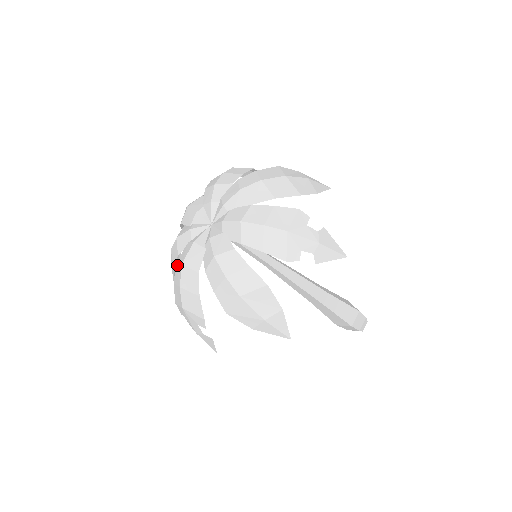
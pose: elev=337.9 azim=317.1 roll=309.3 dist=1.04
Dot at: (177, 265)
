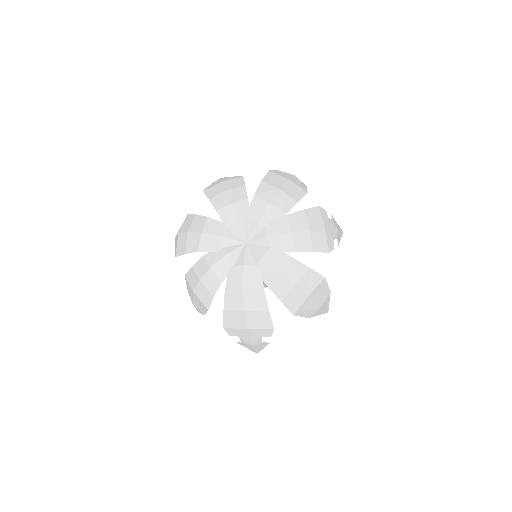
Dot at: (229, 292)
